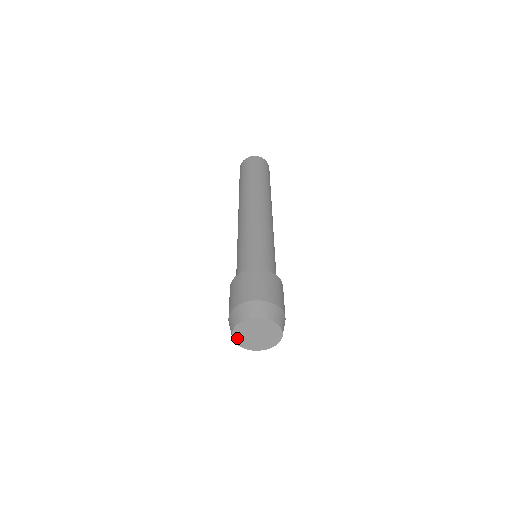
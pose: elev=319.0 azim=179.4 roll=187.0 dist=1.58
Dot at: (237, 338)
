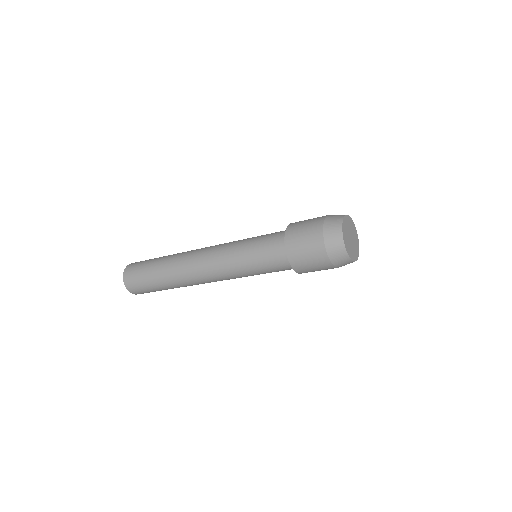
Dot at: (345, 239)
